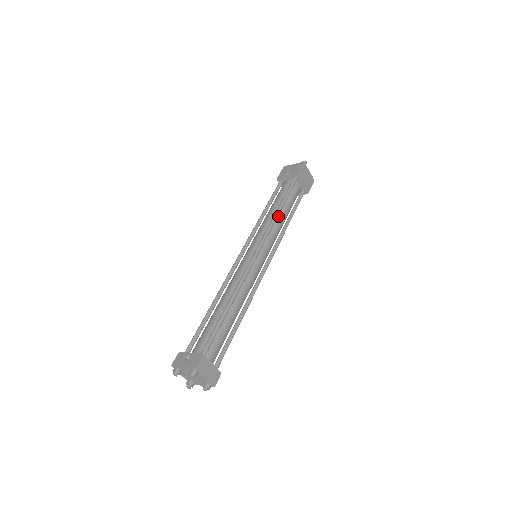
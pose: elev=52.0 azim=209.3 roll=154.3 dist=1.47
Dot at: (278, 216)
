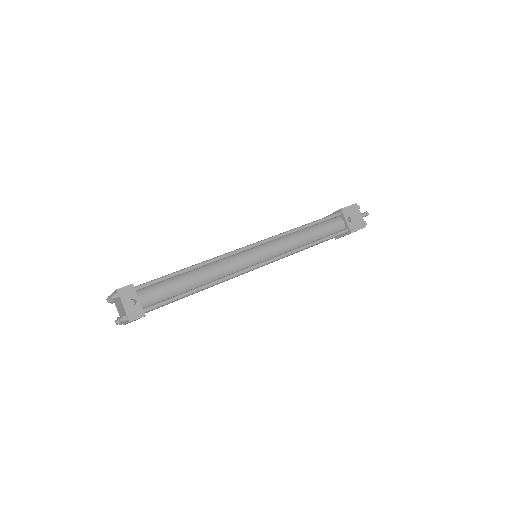
Dot at: occluded
